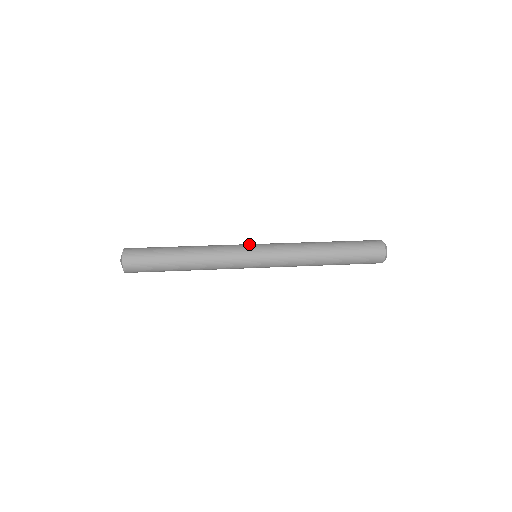
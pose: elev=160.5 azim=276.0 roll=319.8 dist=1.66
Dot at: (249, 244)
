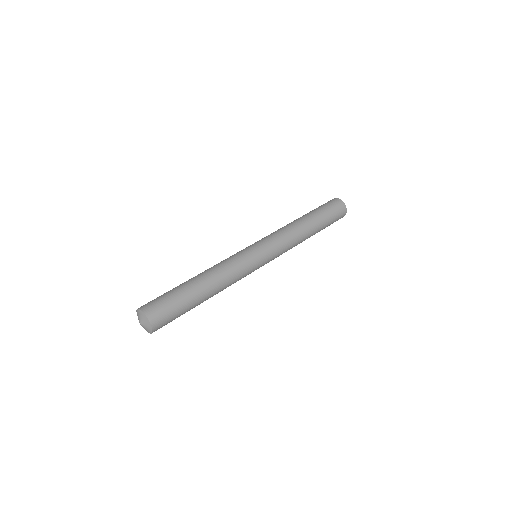
Dot at: (250, 249)
